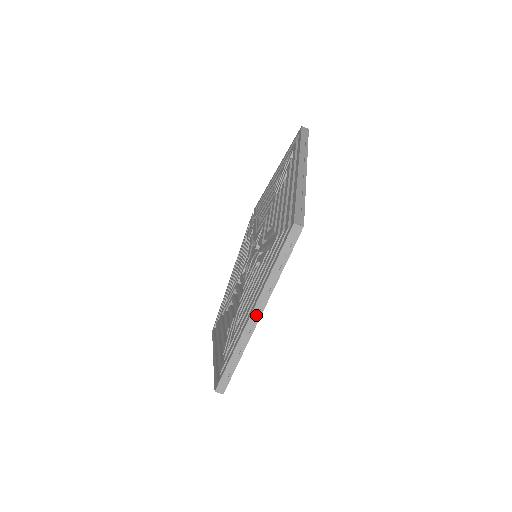
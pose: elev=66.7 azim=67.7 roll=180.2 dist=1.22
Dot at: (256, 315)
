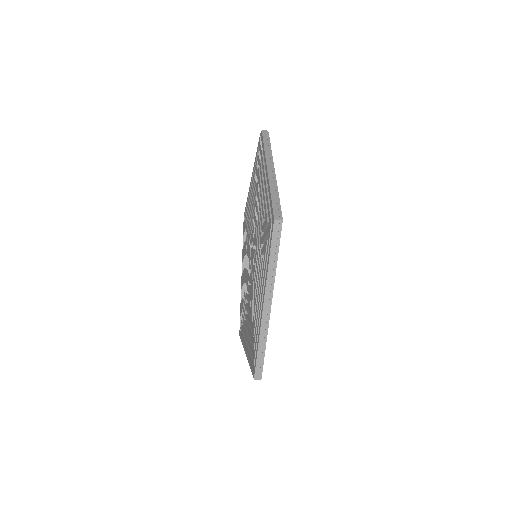
Dot at: occluded
